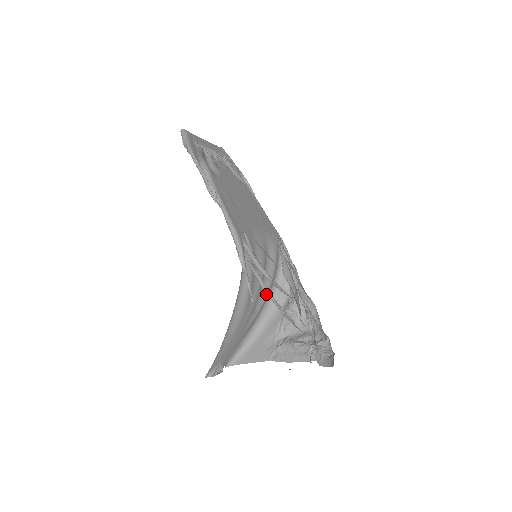
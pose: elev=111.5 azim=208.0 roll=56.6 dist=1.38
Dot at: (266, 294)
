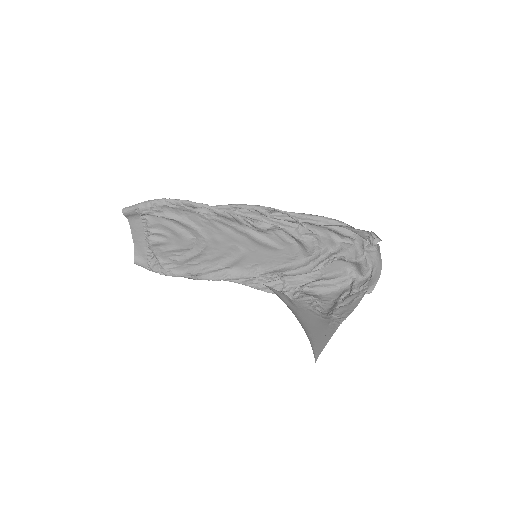
Dot at: occluded
